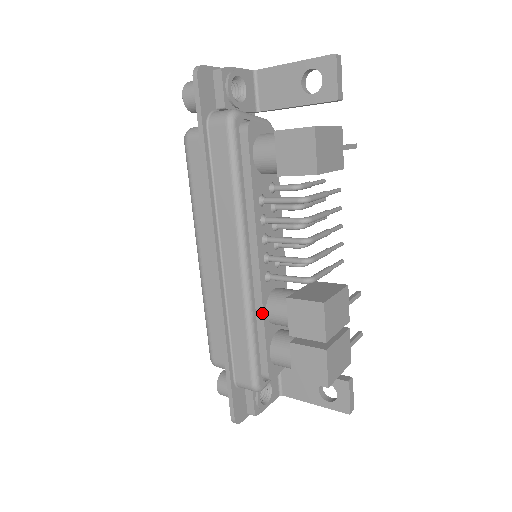
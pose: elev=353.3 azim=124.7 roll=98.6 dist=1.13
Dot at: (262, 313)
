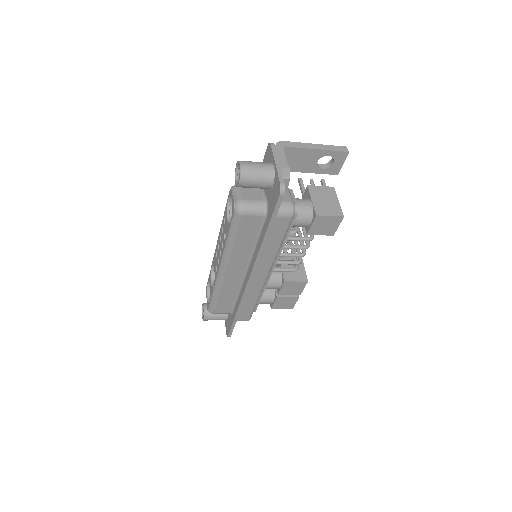
Dot at: (264, 289)
